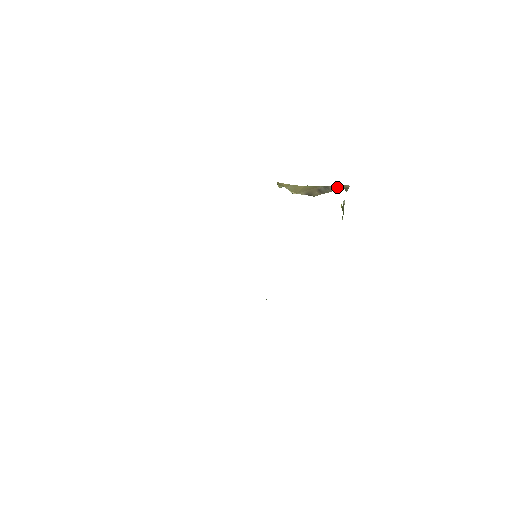
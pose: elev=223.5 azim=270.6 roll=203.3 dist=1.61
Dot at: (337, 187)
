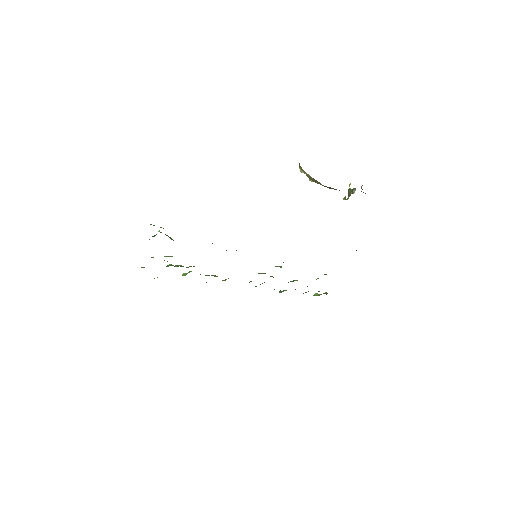
Dot at: occluded
